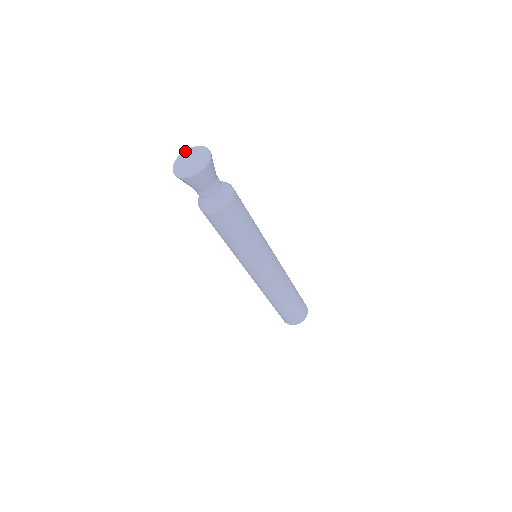
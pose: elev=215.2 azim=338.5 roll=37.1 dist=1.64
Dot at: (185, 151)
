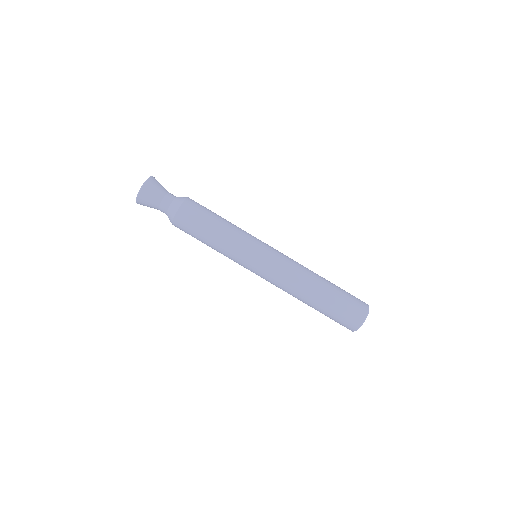
Dot at: occluded
